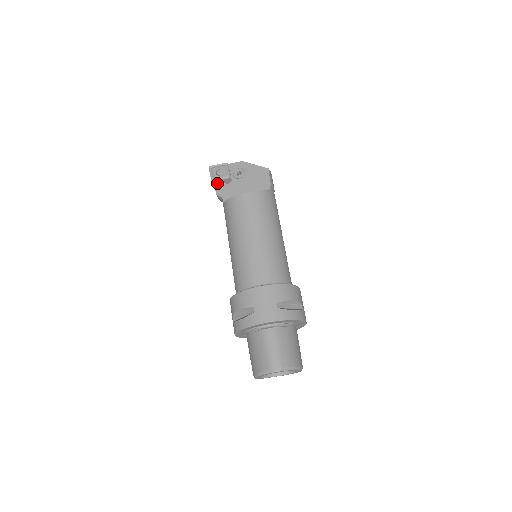
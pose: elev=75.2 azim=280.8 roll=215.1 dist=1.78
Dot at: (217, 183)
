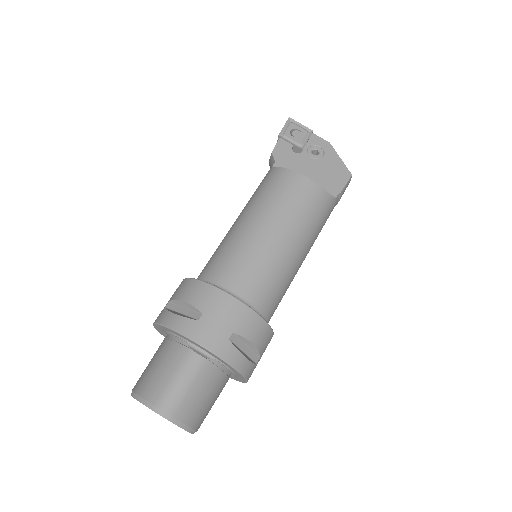
Dot at: (283, 141)
